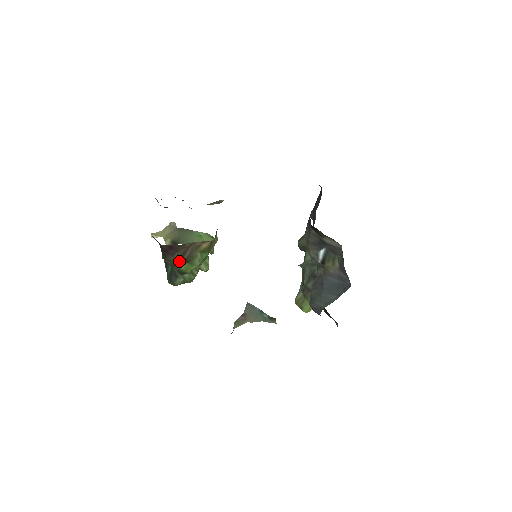
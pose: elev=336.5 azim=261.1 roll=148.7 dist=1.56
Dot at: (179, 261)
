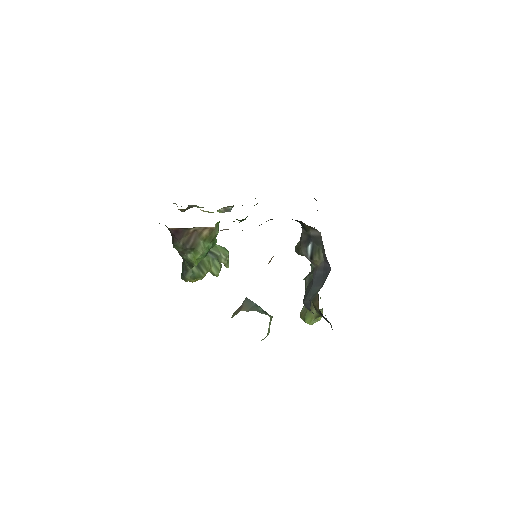
Dot at: (185, 247)
